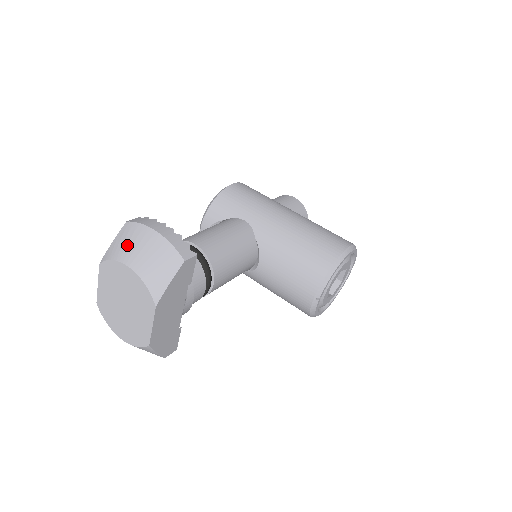
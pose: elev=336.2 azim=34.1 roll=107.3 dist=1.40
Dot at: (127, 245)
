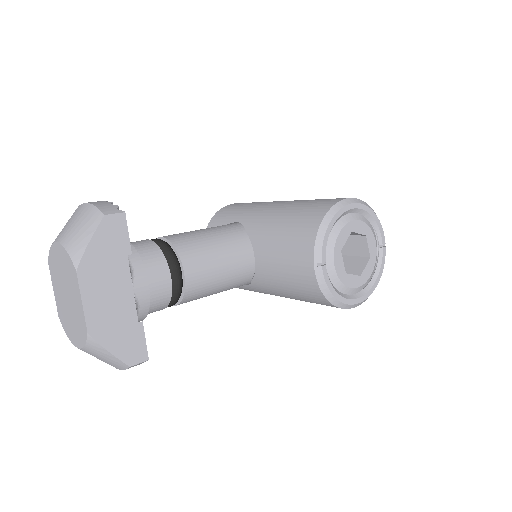
Dot at: (63, 228)
